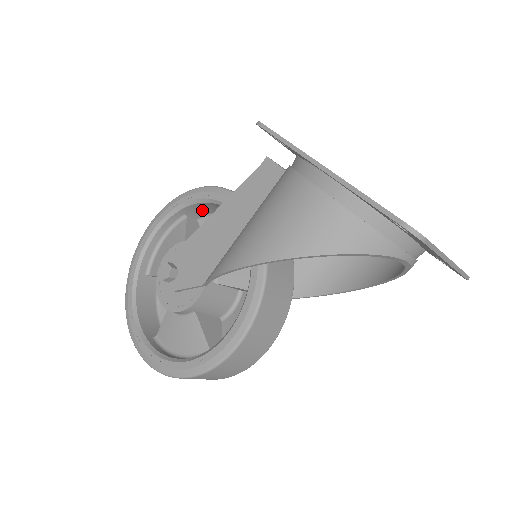
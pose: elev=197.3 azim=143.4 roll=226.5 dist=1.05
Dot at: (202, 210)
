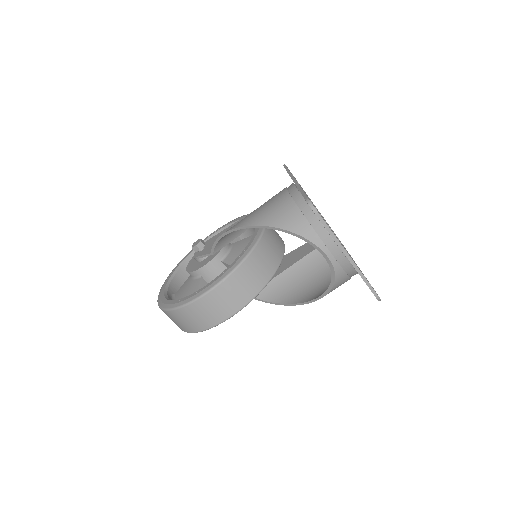
Dot at: (245, 231)
